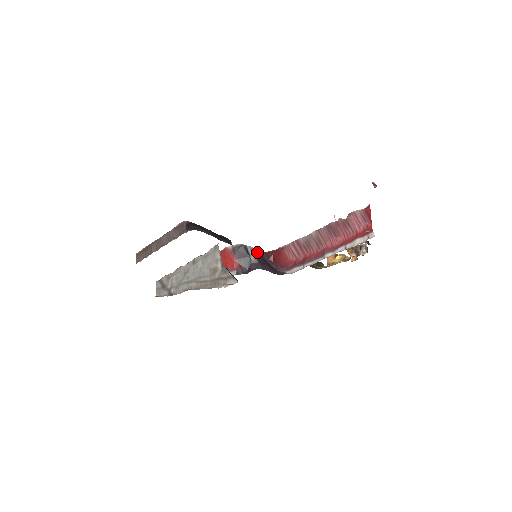
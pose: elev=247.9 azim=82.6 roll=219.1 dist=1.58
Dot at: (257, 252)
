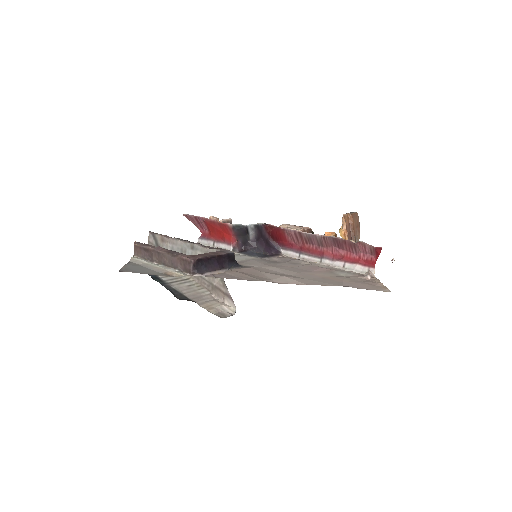
Dot at: (257, 229)
